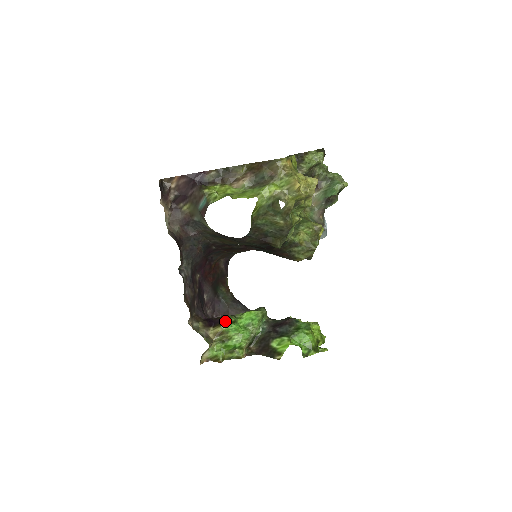
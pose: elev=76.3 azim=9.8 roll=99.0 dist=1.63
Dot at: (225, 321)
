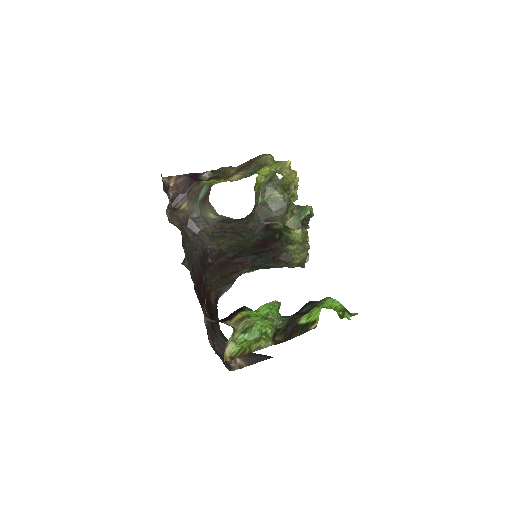
Dot at: (243, 308)
